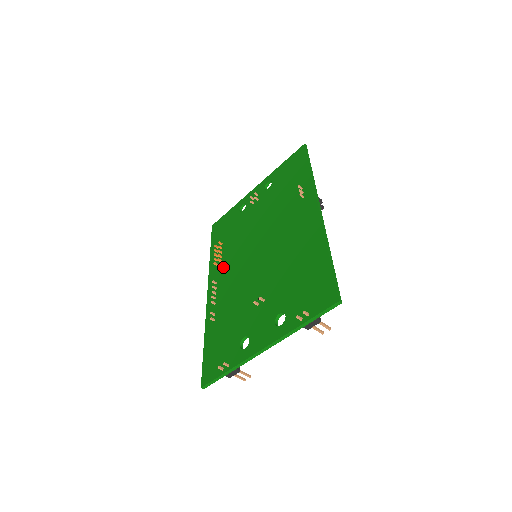
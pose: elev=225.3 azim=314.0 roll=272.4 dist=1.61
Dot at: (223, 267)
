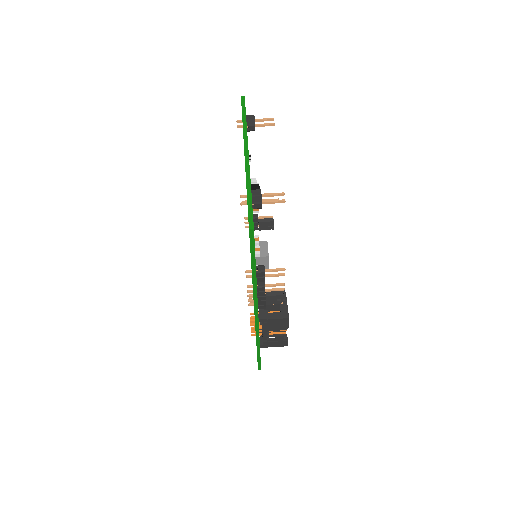
Dot at: occluded
